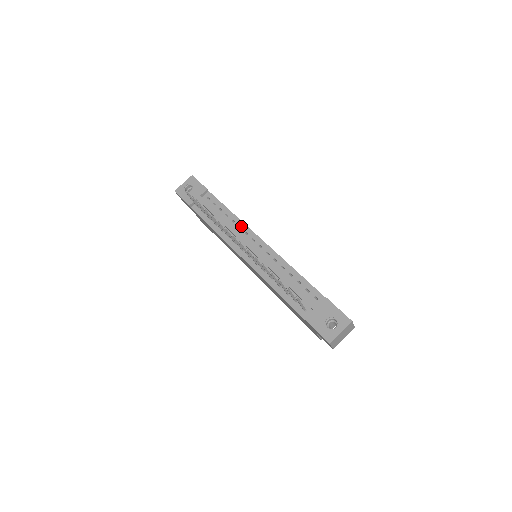
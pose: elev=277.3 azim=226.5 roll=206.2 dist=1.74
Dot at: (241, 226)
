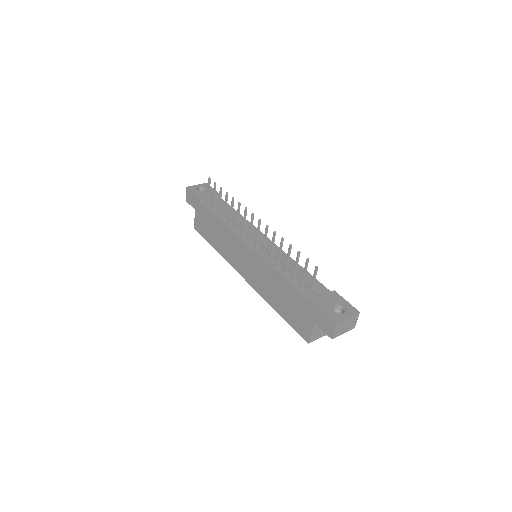
Dot at: occluded
